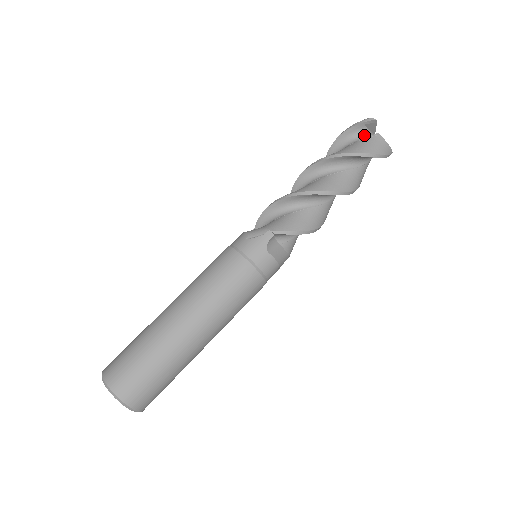
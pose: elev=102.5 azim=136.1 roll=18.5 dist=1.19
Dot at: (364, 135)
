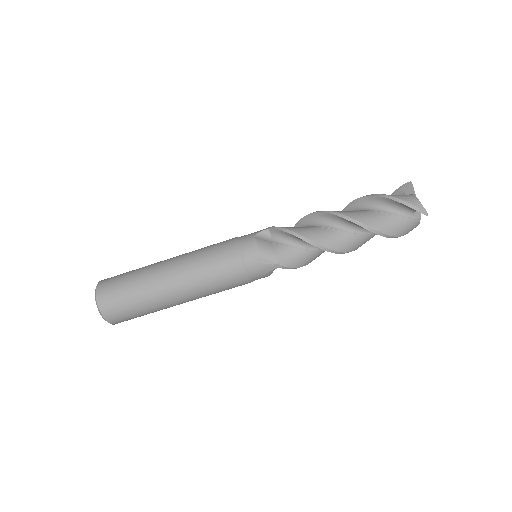
Dot at: (409, 213)
